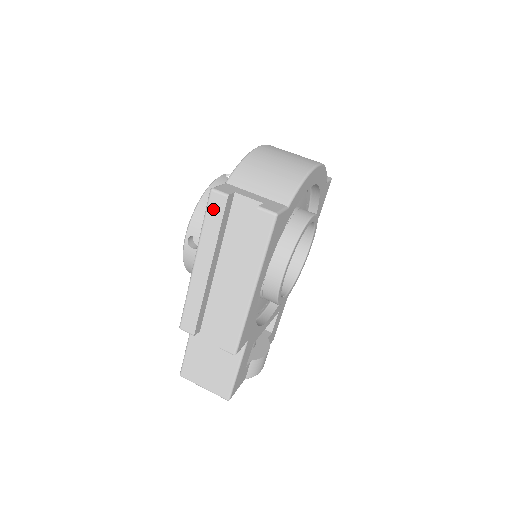
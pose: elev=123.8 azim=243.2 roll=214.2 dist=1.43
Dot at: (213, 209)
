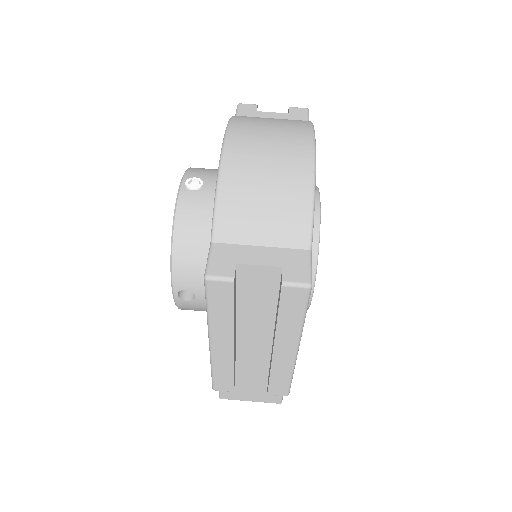
Dot at: (217, 296)
